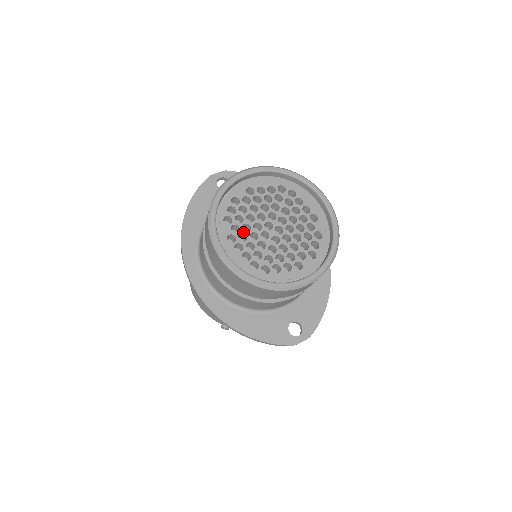
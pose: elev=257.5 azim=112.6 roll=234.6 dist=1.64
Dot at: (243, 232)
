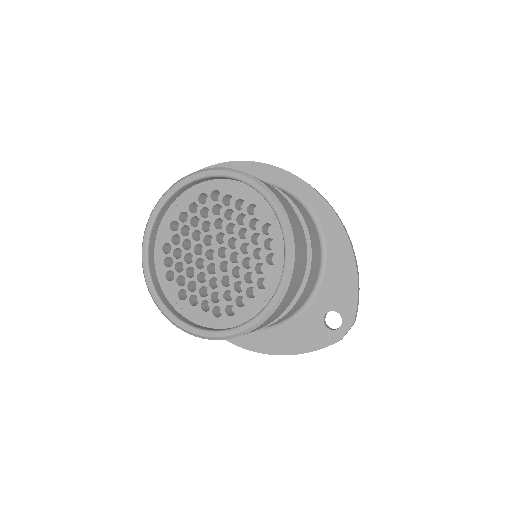
Dot at: (190, 280)
